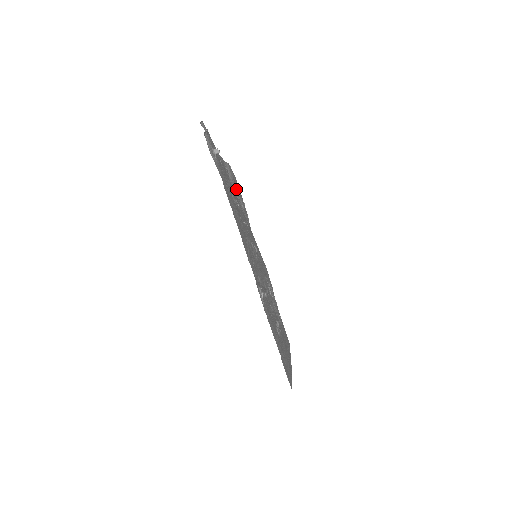
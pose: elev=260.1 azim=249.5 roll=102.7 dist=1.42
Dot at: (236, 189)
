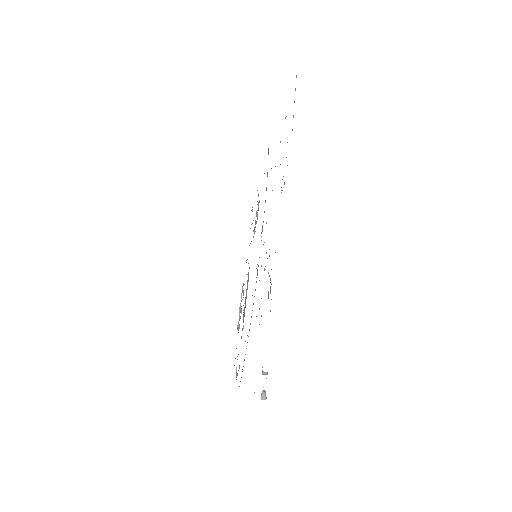
Dot at: occluded
